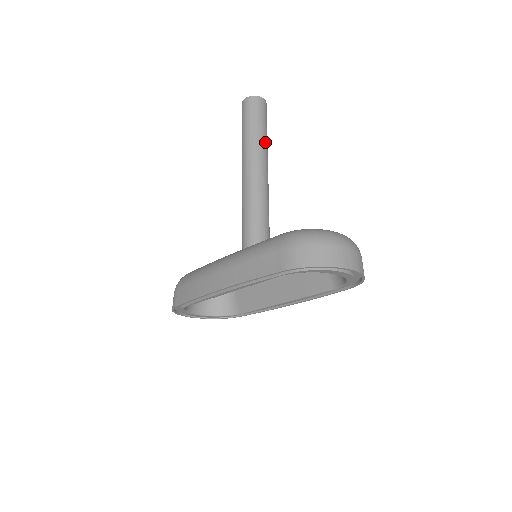
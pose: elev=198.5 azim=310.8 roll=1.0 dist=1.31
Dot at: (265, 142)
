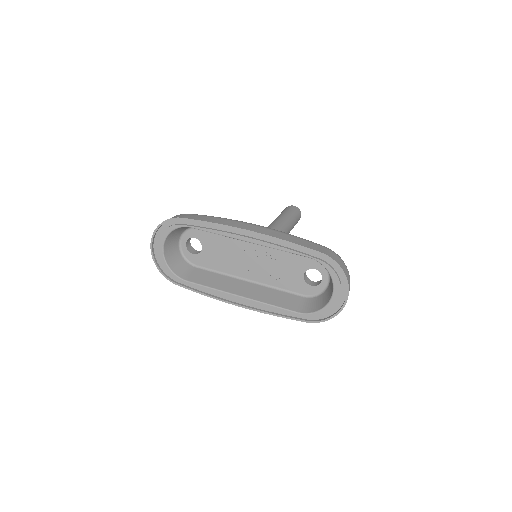
Dot at: occluded
